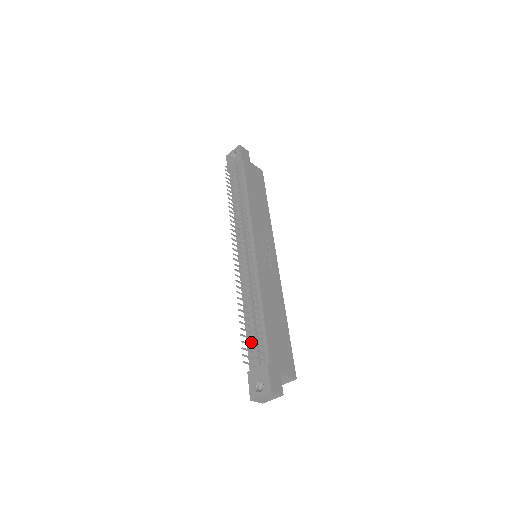
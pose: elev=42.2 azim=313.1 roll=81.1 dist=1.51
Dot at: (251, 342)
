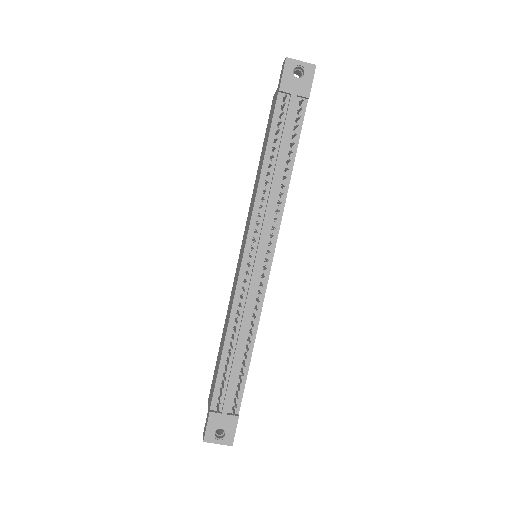
Dot at: occluded
